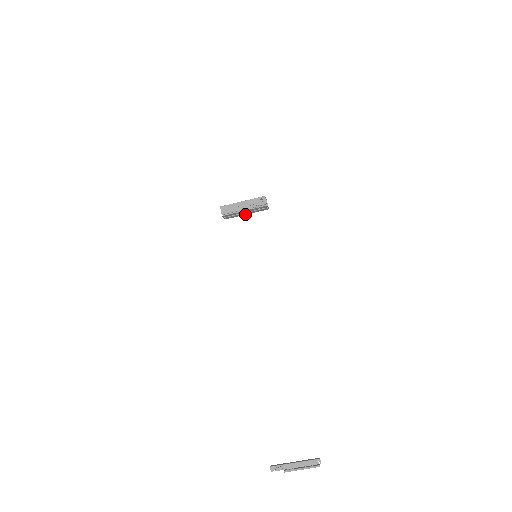
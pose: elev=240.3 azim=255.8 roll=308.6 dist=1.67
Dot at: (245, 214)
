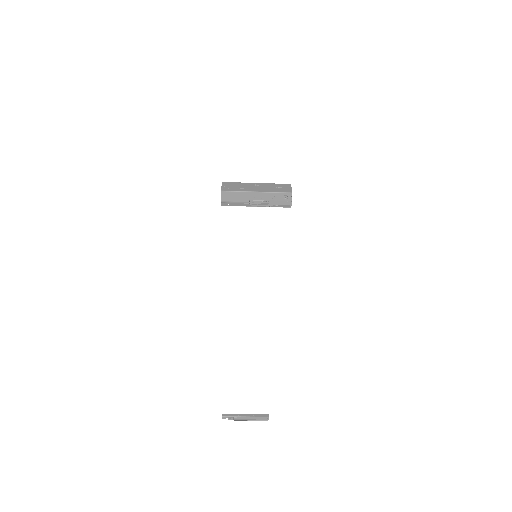
Dot at: occluded
